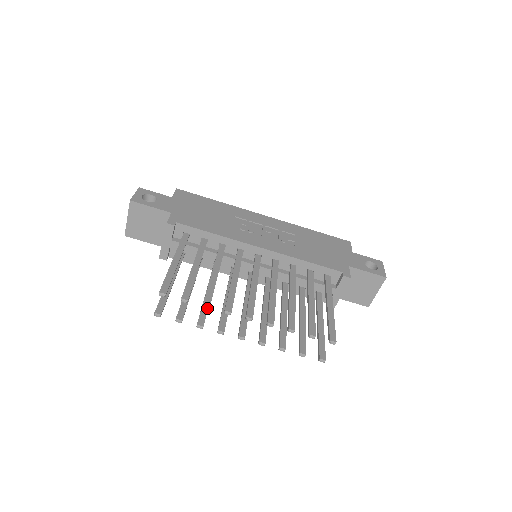
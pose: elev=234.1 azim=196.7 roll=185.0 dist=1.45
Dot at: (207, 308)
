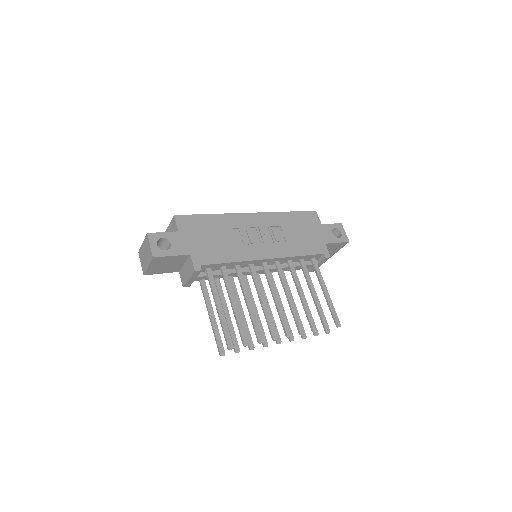
Dot at: occluded
